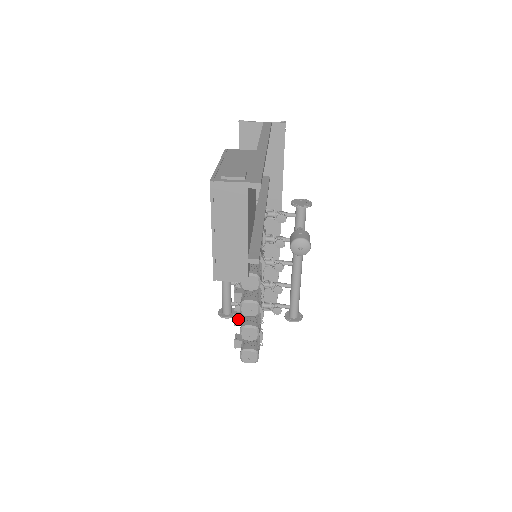
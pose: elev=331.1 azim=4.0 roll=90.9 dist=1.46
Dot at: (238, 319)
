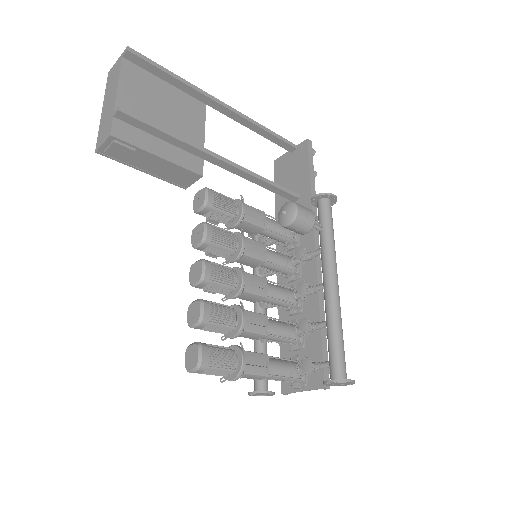
Dot at: occluded
